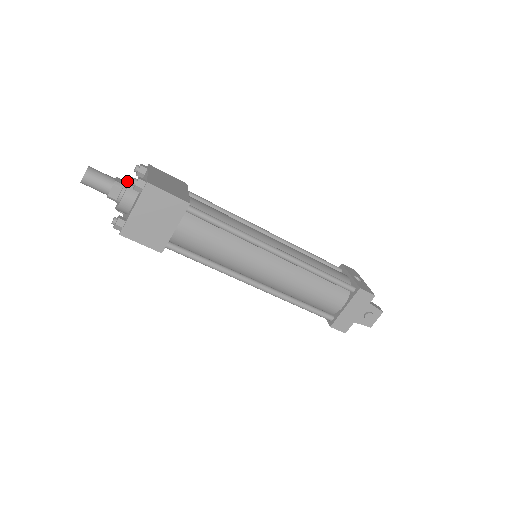
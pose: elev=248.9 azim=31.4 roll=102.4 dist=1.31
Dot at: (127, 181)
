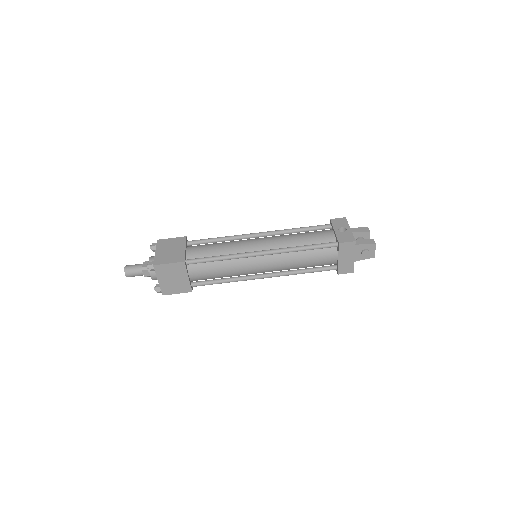
Dot at: occluded
